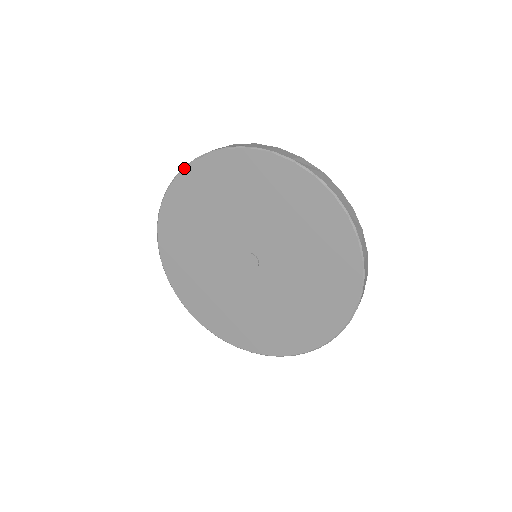
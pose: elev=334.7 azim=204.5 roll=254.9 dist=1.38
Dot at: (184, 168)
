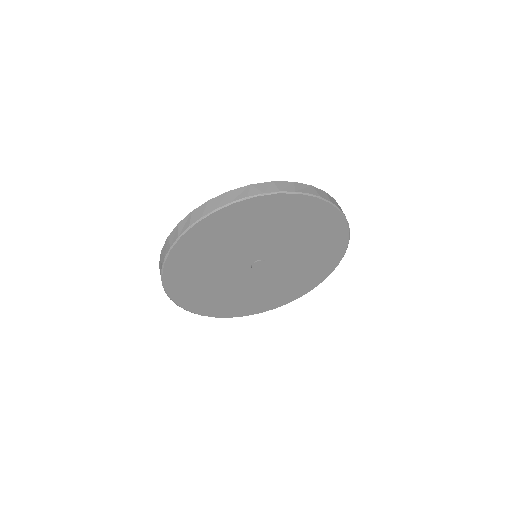
Dot at: (189, 229)
